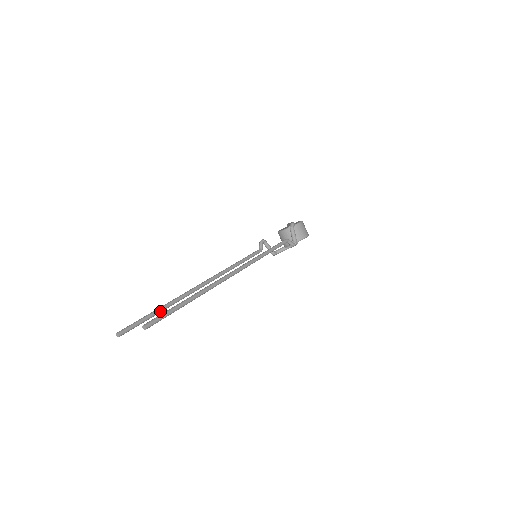
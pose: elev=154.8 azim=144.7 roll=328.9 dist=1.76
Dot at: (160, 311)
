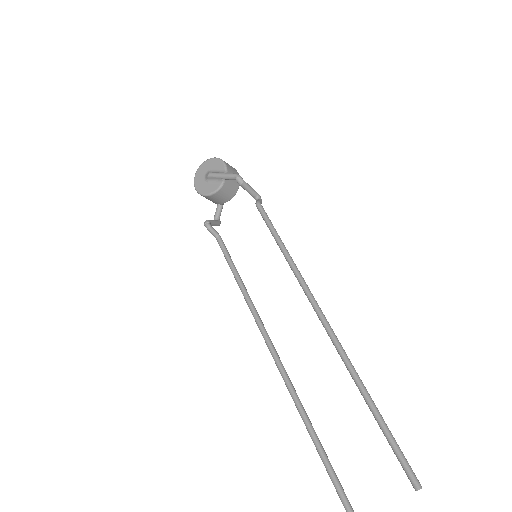
Dot at: (318, 438)
